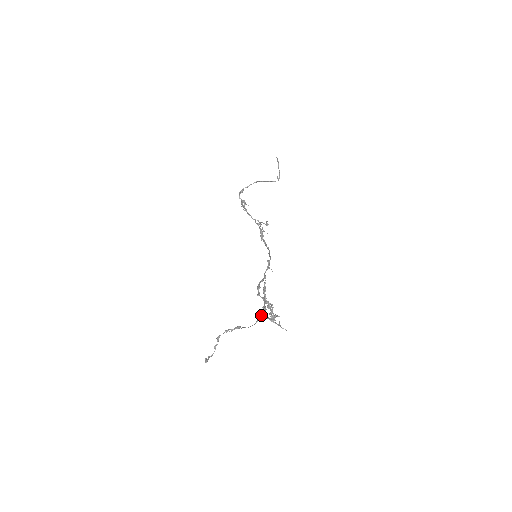
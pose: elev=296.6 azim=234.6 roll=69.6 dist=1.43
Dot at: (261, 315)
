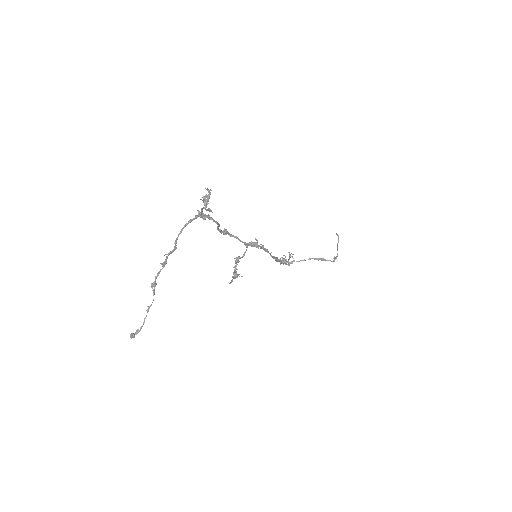
Dot at: (199, 215)
